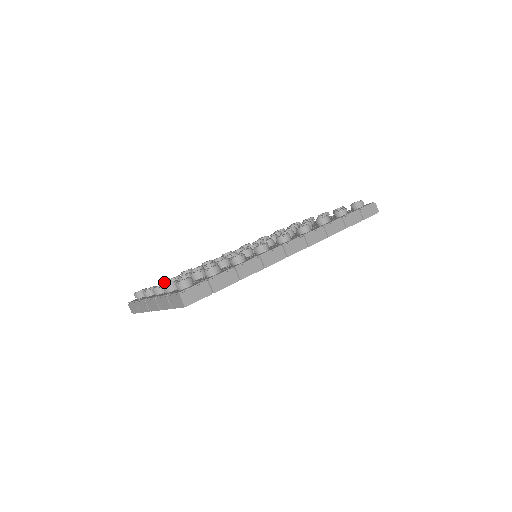
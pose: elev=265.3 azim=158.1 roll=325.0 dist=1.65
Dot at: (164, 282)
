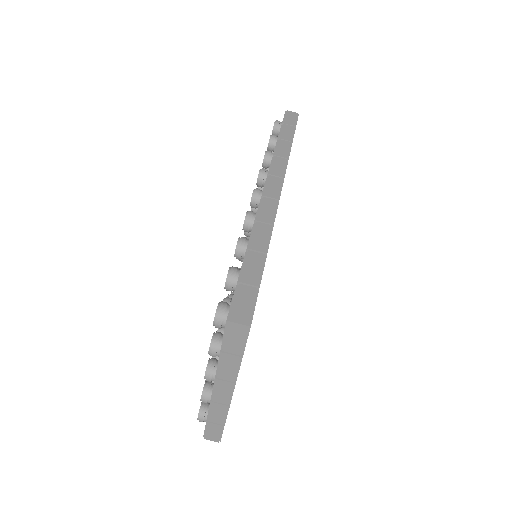
Dot at: occluded
